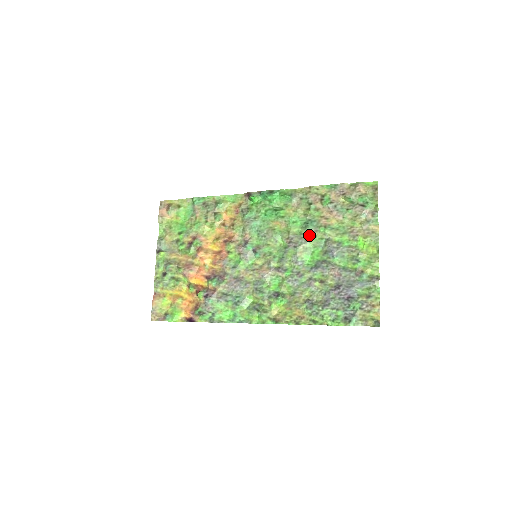
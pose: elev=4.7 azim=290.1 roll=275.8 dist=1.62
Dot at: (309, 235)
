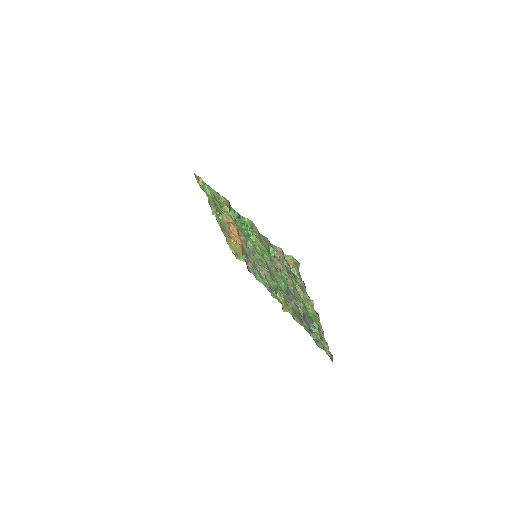
Dot at: (275, 267)
